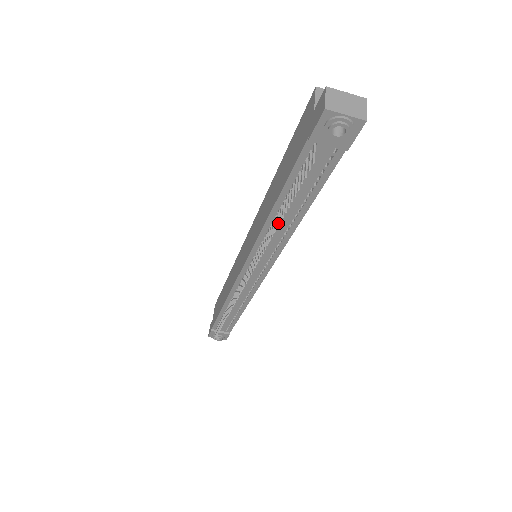
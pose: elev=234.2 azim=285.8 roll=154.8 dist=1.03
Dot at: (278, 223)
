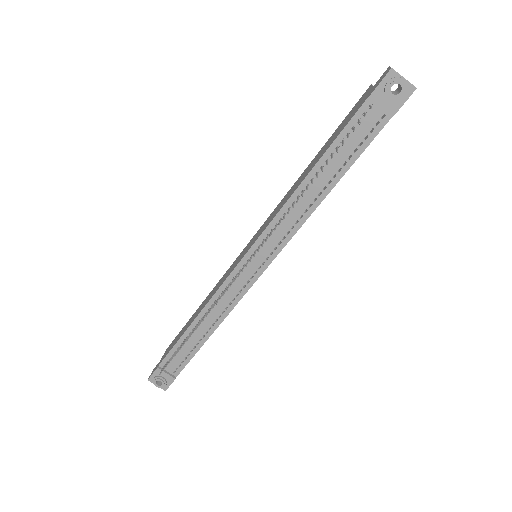
Dot at: (312, 182)
